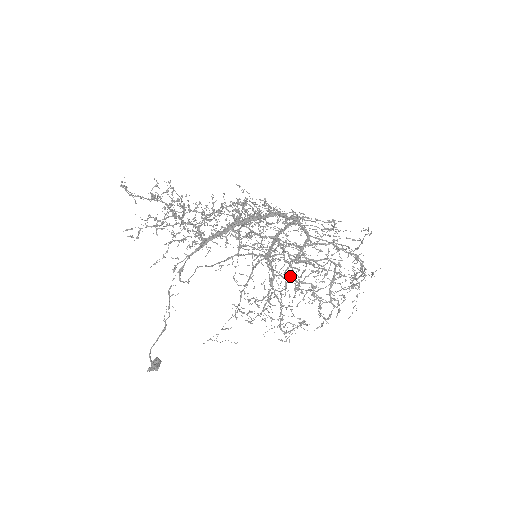
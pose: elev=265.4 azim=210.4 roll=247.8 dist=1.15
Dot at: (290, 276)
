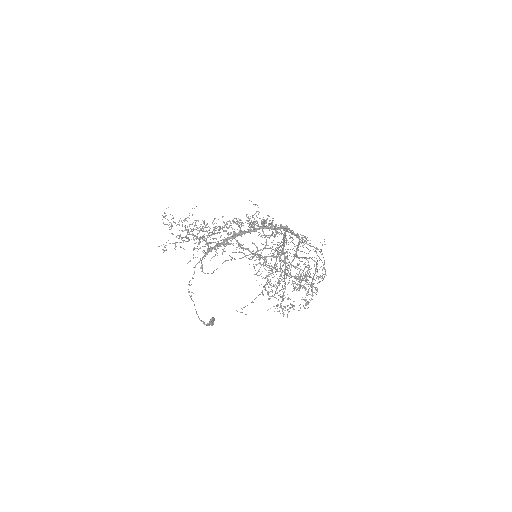
Dot at: (271, 273)
